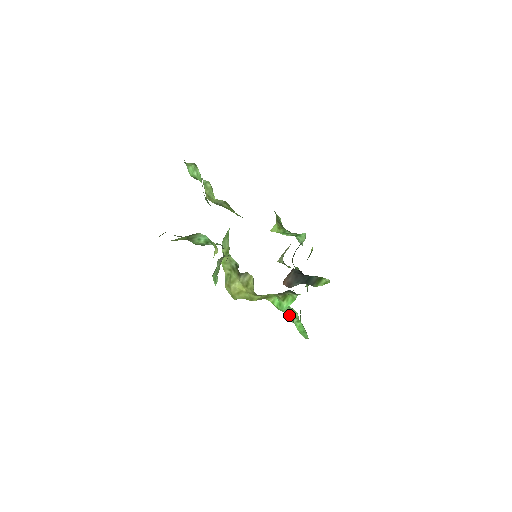
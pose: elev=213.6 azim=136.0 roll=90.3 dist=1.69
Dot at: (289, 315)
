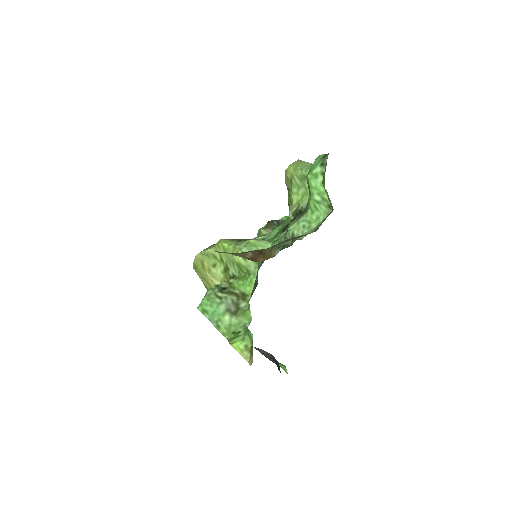
Dot at: occluded
